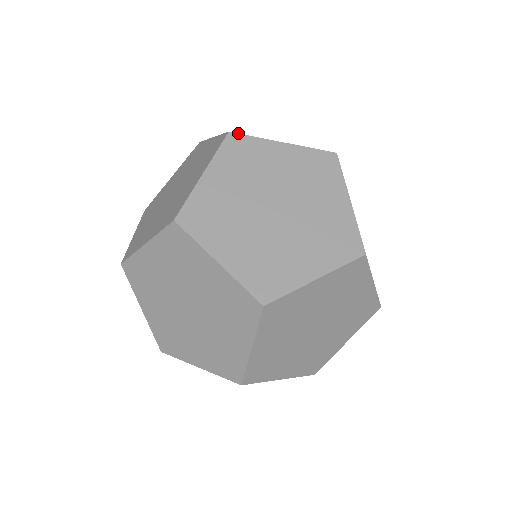
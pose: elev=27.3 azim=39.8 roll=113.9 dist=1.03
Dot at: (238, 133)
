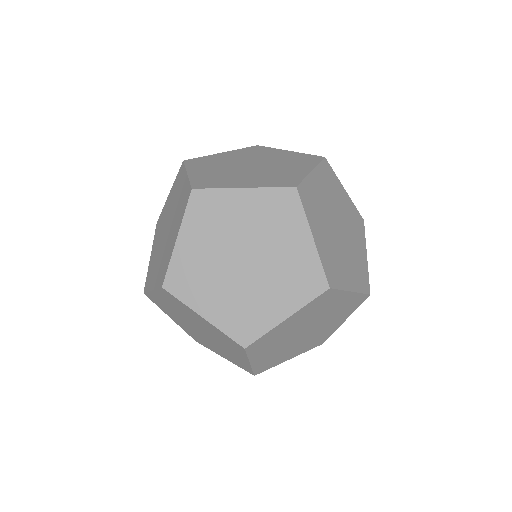
Dot at: (168, 292)
